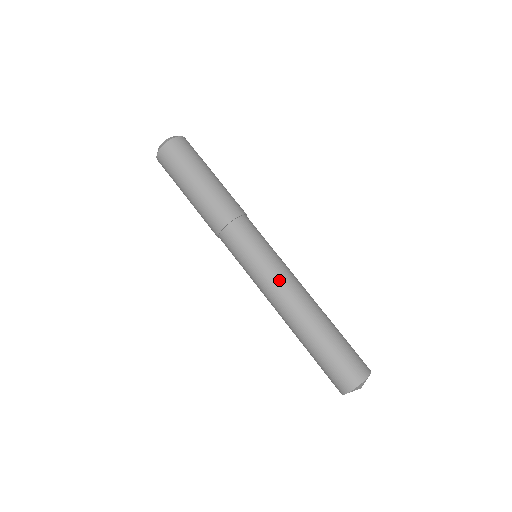
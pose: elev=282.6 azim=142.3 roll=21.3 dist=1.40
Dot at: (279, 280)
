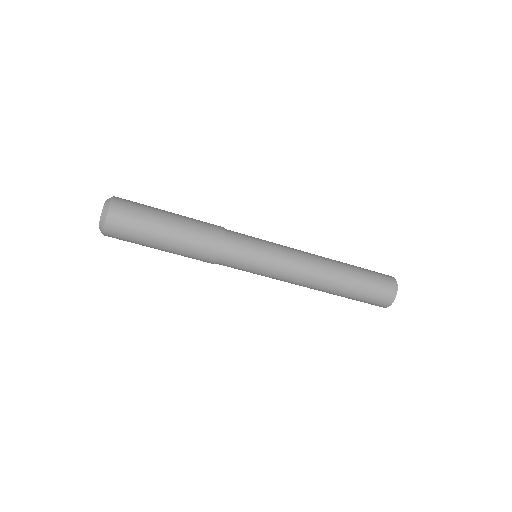
Dot at: (289, 277)
